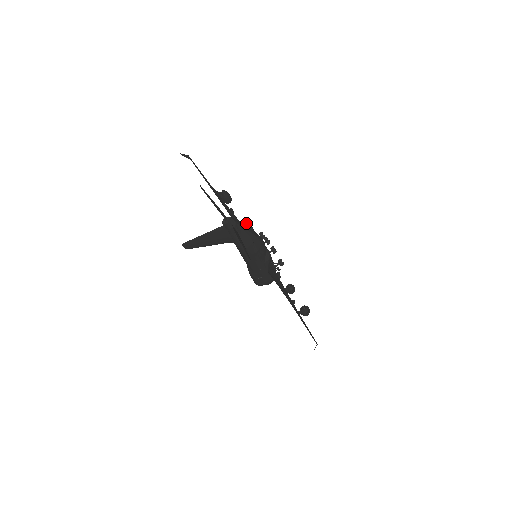
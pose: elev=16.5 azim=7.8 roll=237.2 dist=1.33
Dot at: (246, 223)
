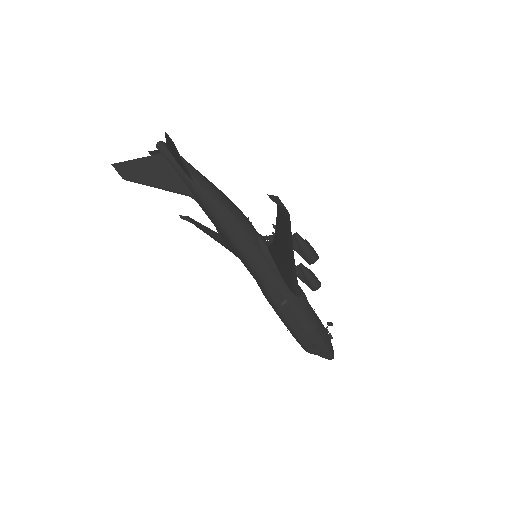
Dot at: occluded
